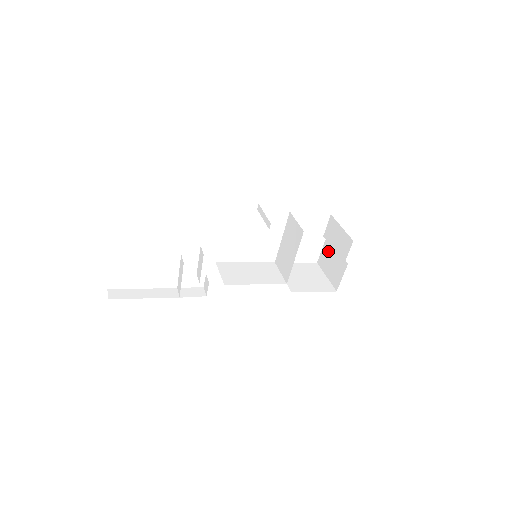
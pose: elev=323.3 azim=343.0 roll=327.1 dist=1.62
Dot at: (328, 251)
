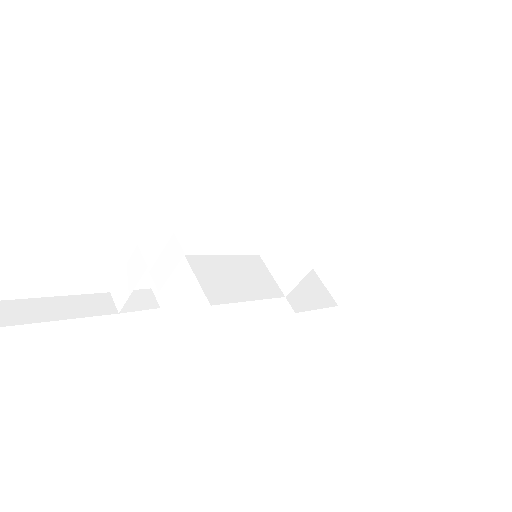
Dot at: occluded
